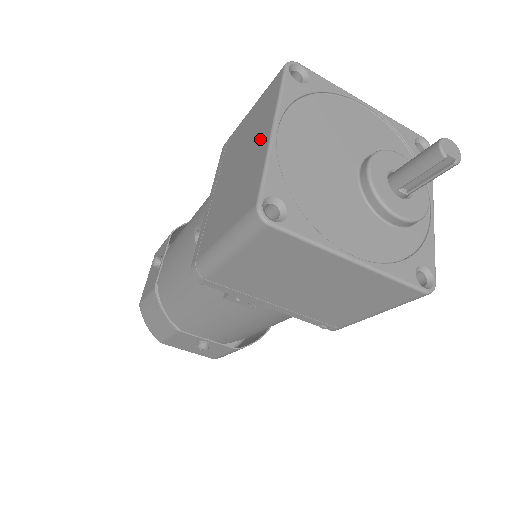
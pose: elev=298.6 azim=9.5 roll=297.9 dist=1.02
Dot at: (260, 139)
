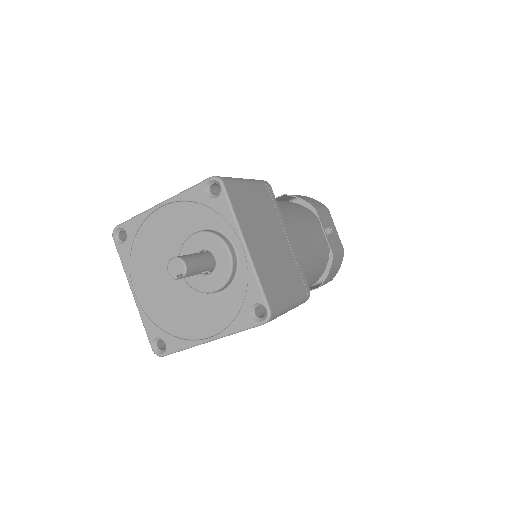
Dot at: occluded
